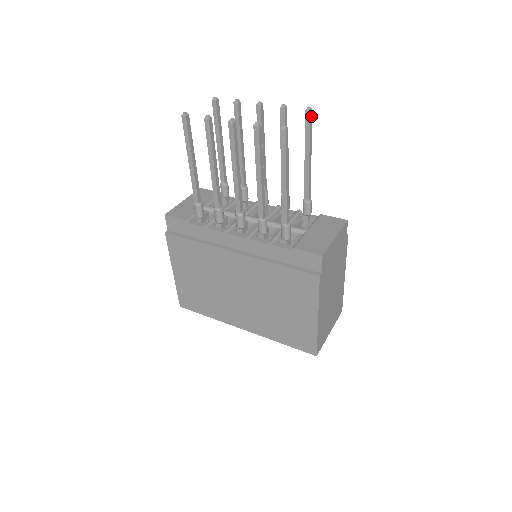
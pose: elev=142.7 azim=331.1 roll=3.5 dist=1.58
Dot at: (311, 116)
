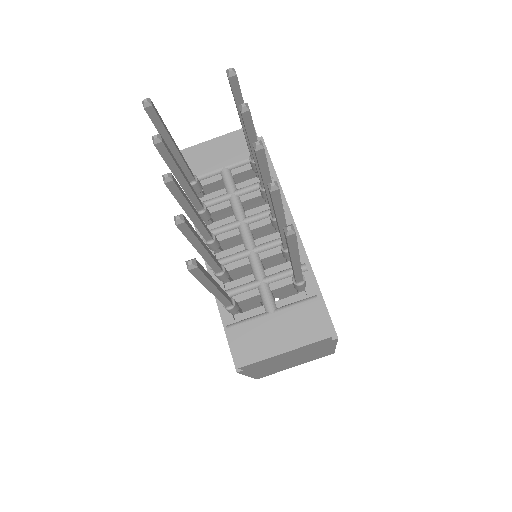
Dot at: (293, 237)
